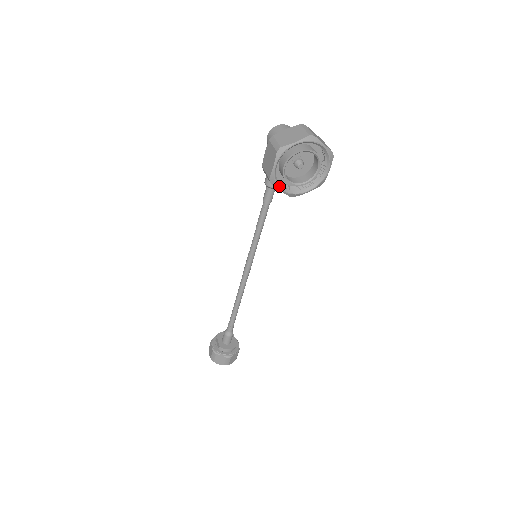
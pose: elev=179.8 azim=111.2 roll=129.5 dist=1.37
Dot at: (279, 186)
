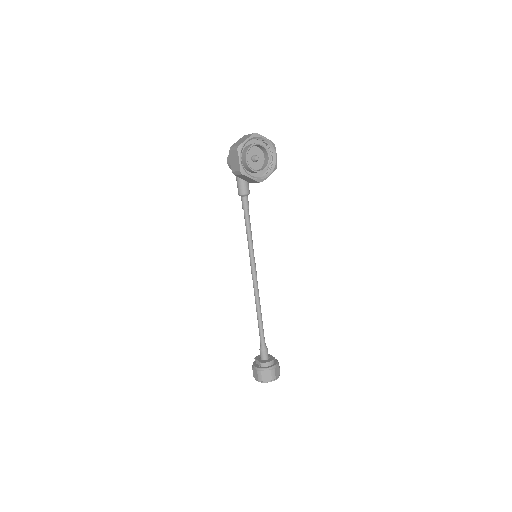
Dot at: (249, 175)
